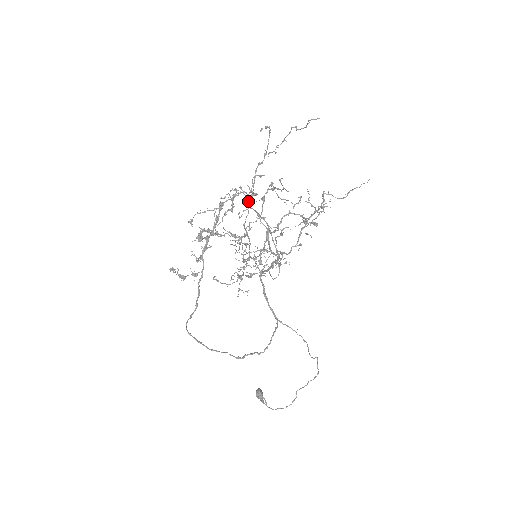
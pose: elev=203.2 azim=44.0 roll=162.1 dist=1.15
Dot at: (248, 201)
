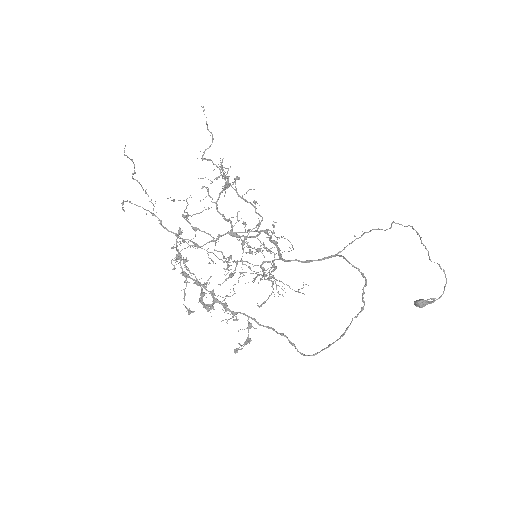
Dot at: occluded
